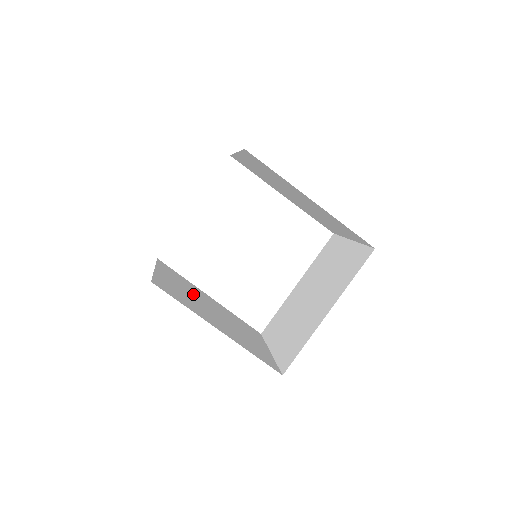
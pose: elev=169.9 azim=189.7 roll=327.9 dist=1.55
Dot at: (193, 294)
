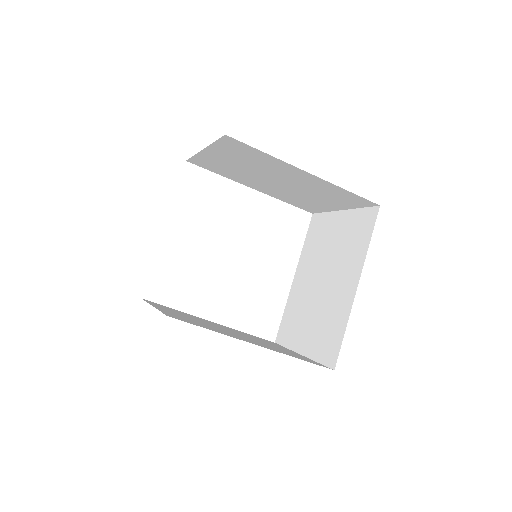
Dot at: (201, 321)
